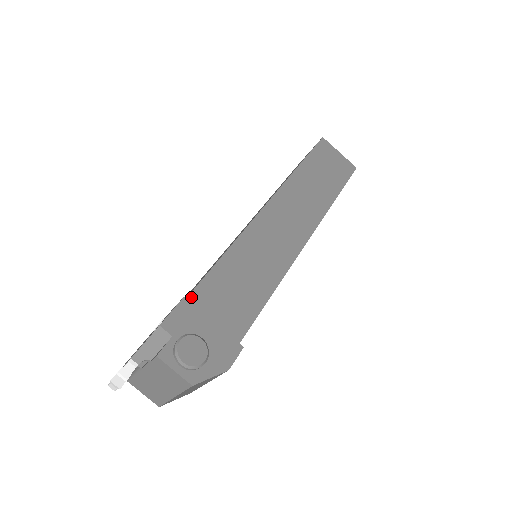
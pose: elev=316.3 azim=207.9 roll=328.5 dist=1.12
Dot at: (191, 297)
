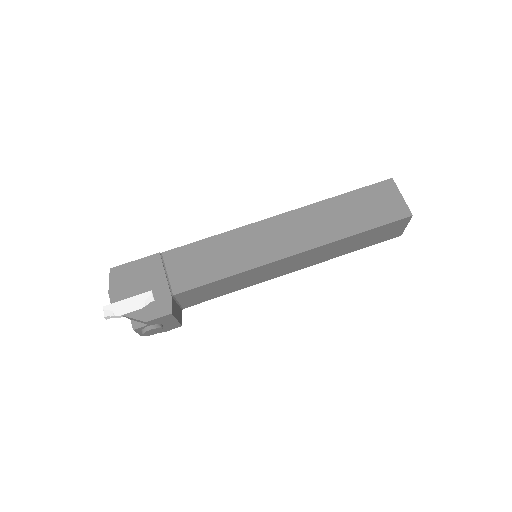
Dot at: (181, 293)
